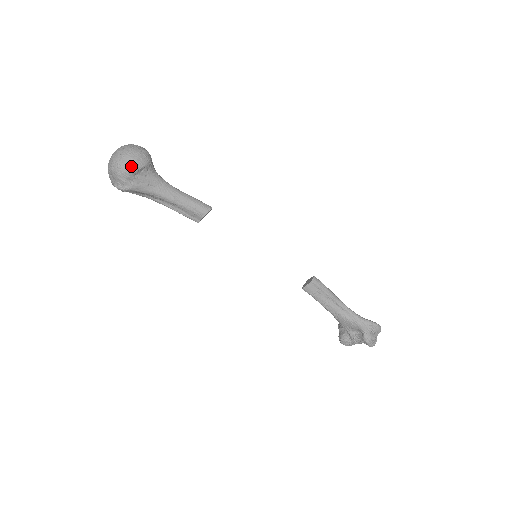
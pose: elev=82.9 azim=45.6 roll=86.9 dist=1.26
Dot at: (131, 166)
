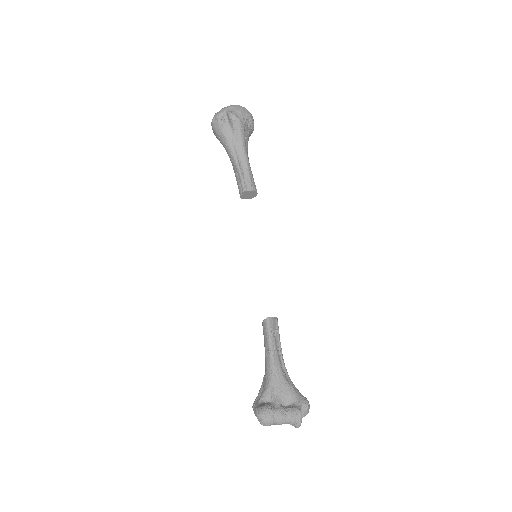
Dot at: (252, 117)
